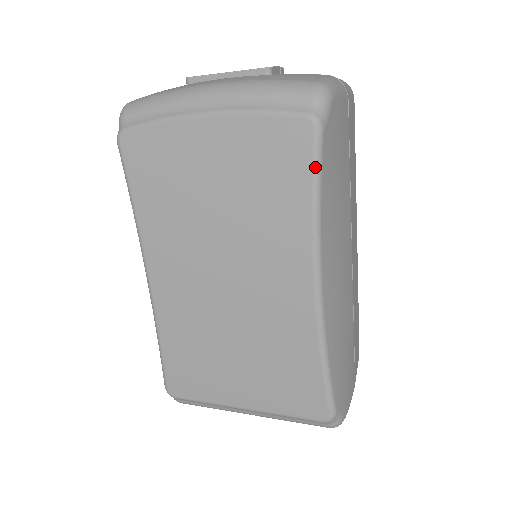
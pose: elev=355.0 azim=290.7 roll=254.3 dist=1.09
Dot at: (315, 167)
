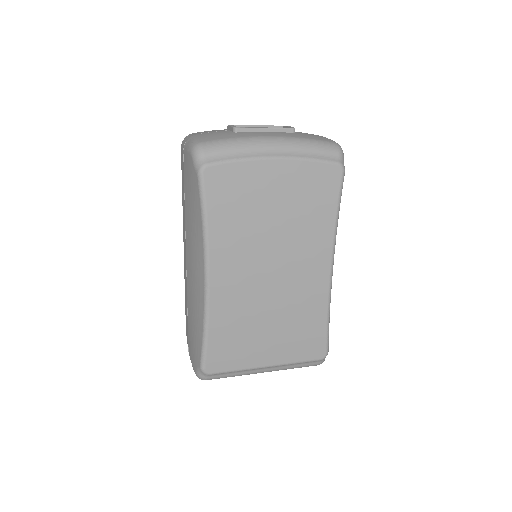
Dot at: (340, 194)
